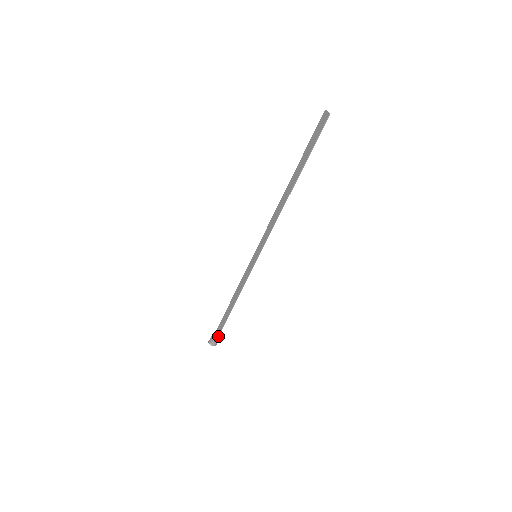
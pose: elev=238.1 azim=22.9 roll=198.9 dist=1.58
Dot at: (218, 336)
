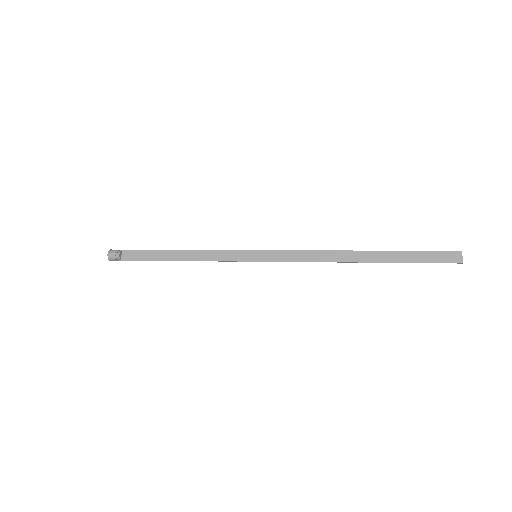
Dot at: (127, 260)
